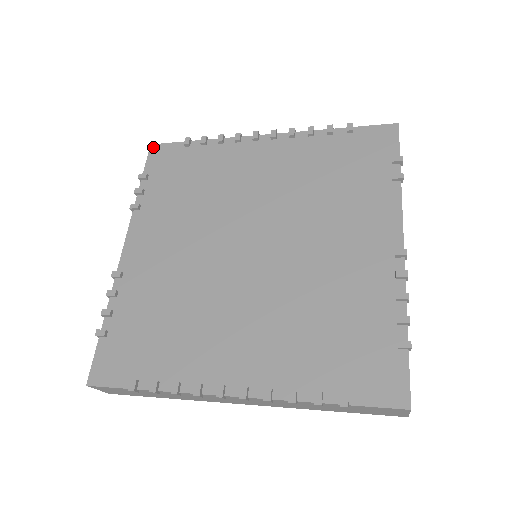
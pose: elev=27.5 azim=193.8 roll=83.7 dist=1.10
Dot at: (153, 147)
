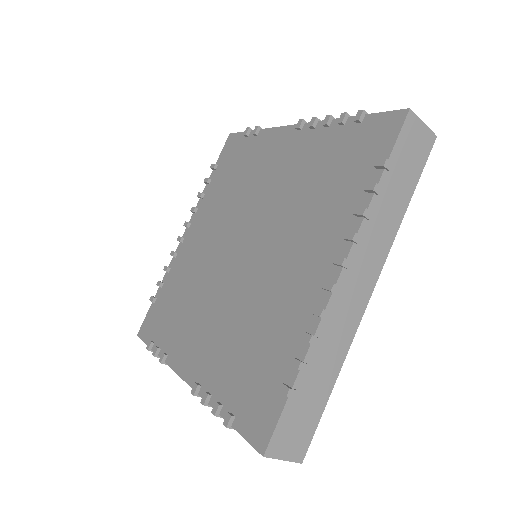
Dot at: (139, 333)
